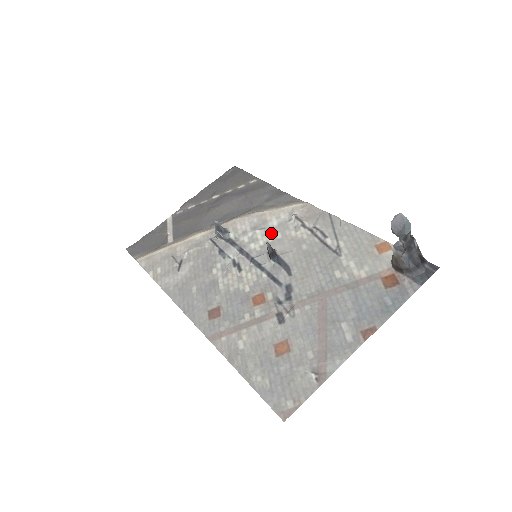
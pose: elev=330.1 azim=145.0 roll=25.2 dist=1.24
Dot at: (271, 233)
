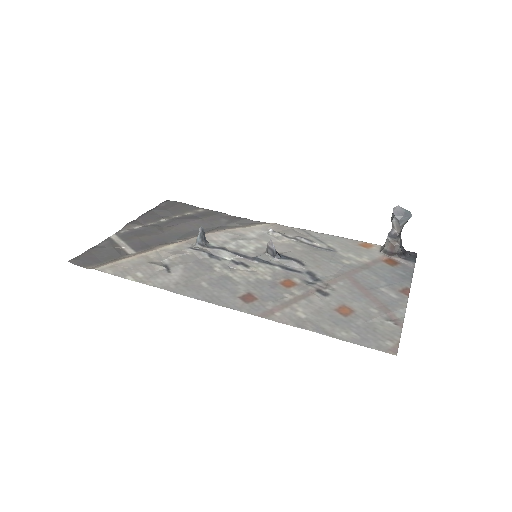
Dot at: (256, 241)
